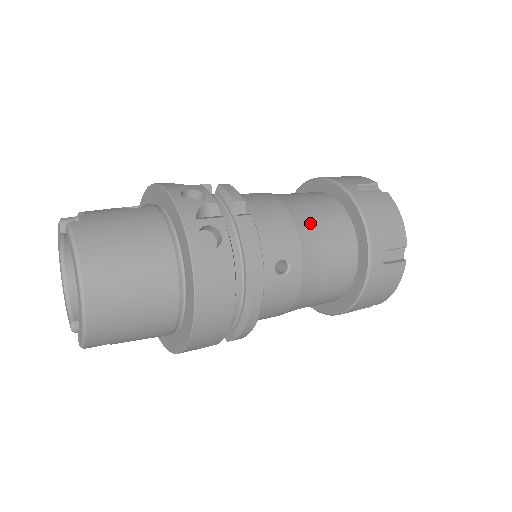
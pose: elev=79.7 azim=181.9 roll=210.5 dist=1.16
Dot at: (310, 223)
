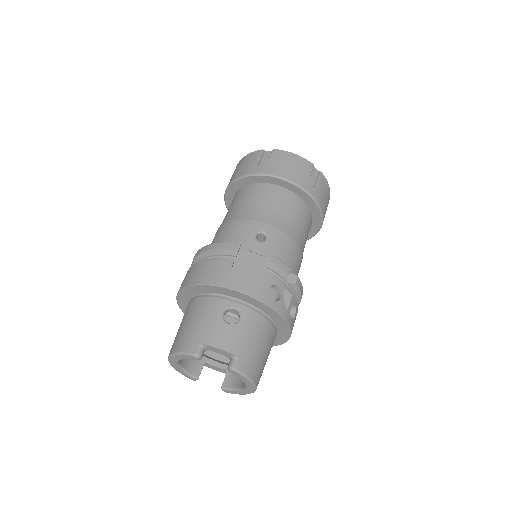
Dot at: (301, 237)
